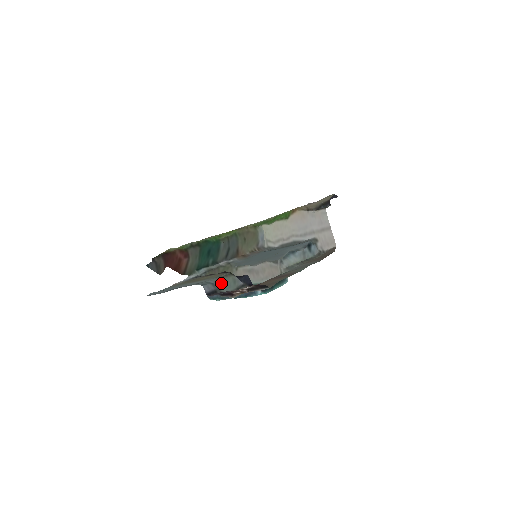
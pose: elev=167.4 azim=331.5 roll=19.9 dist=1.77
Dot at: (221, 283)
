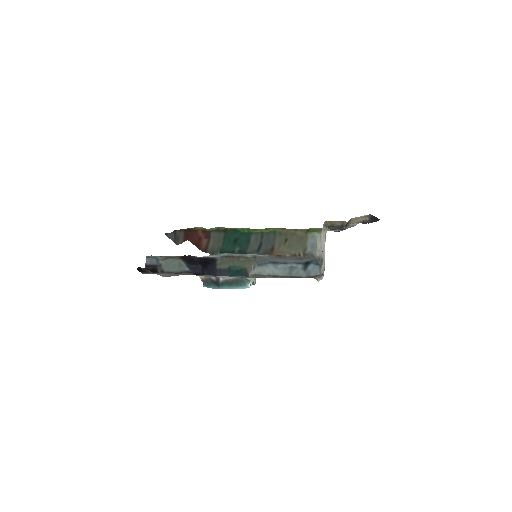
Dot at: (165, 262)
